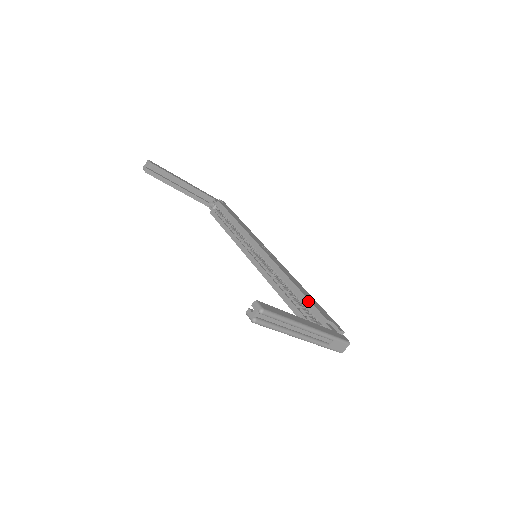
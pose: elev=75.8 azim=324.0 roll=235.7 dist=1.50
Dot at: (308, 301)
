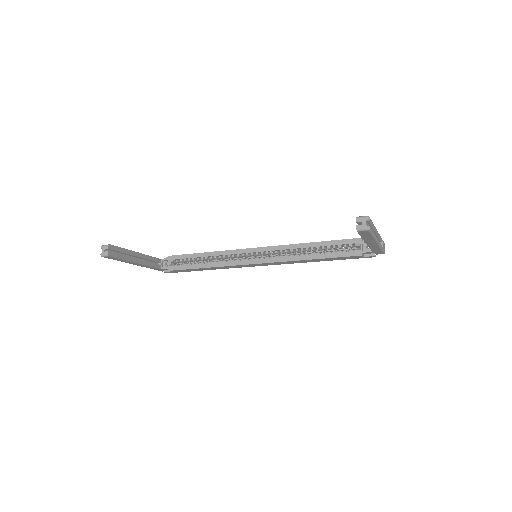
Dot at: (335, 241)
